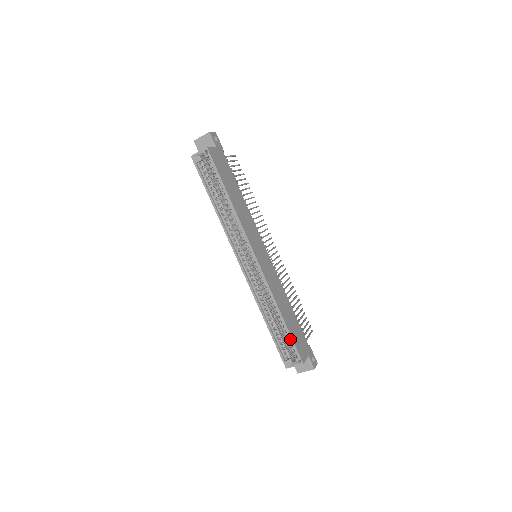
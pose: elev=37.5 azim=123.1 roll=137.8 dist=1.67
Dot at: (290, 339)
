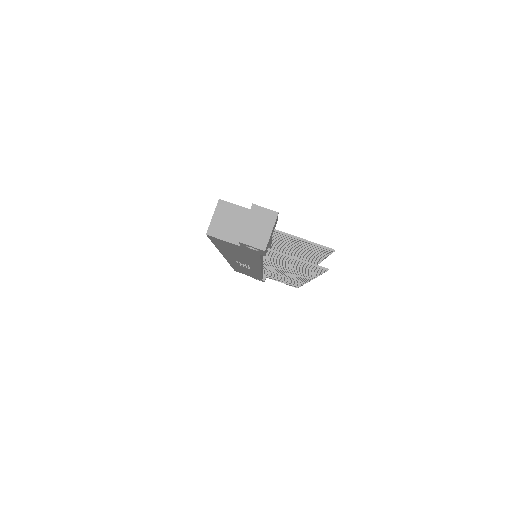
Dot at: occluded
